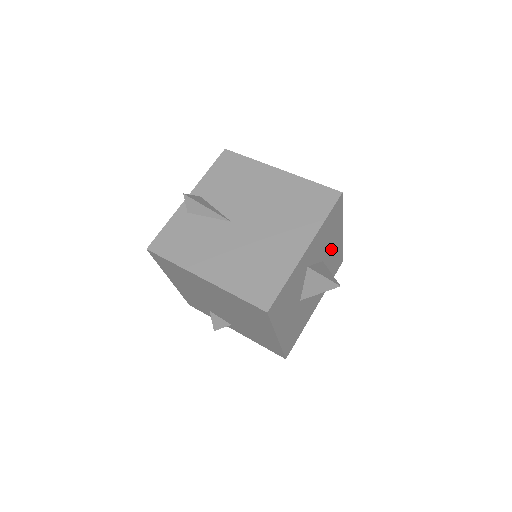
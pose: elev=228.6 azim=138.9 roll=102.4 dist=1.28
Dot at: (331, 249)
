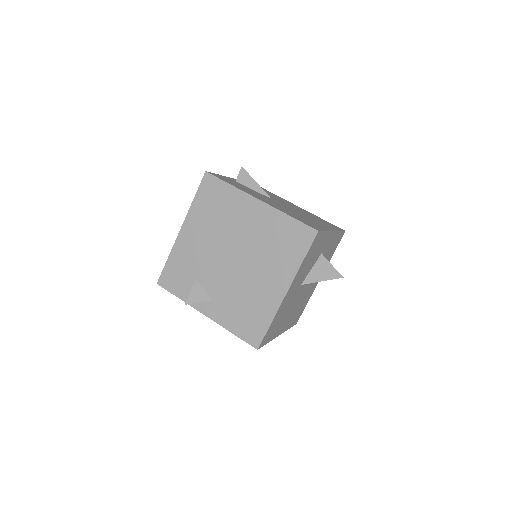
Dot at: occluded
